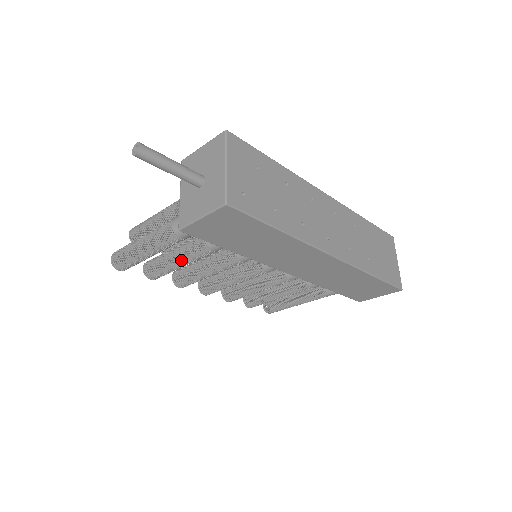
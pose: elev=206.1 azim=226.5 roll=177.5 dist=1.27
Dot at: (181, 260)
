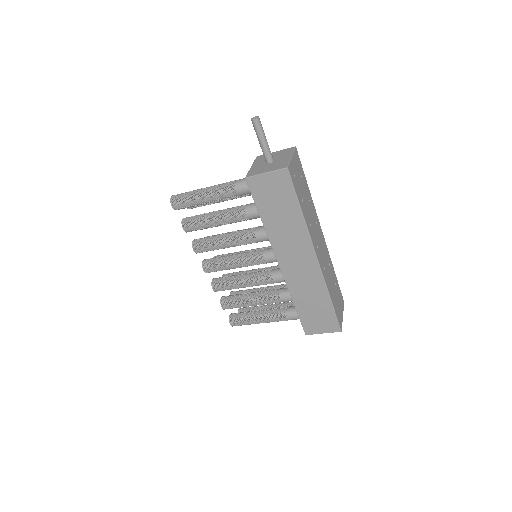
Dot at: (219, 217)
